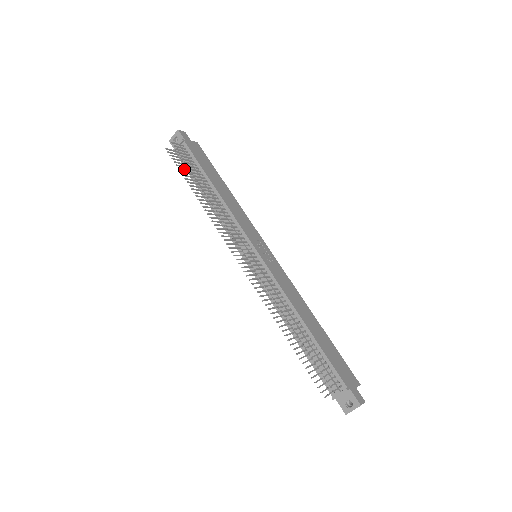
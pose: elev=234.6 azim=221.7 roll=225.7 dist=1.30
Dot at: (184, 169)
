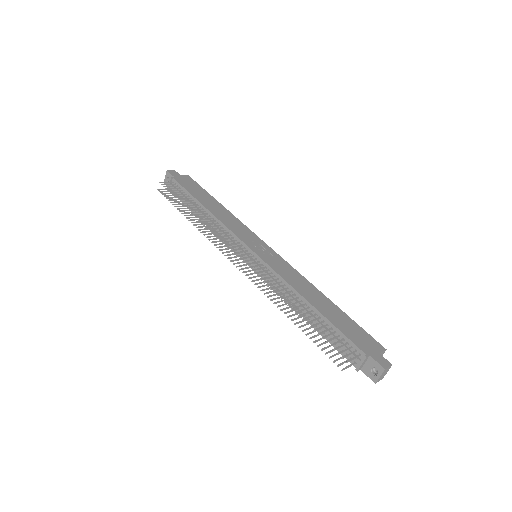
Dot at: (177, 201)
